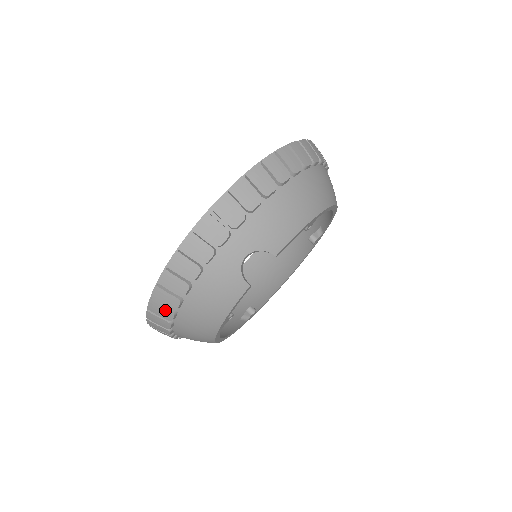
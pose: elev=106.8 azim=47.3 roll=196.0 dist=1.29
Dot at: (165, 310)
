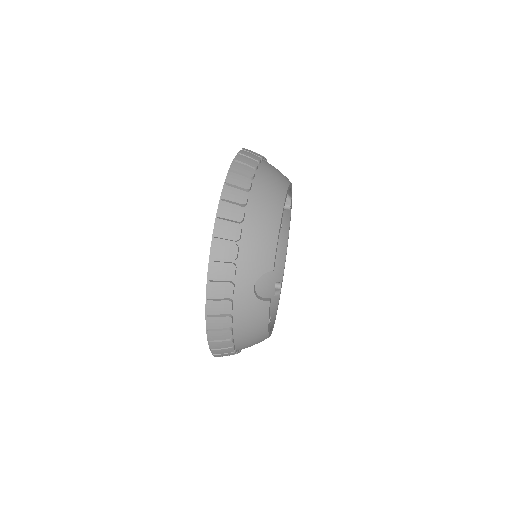
Dot at: (225, 350)
